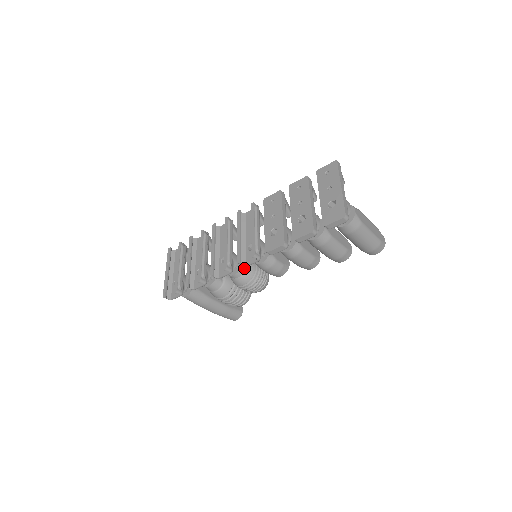
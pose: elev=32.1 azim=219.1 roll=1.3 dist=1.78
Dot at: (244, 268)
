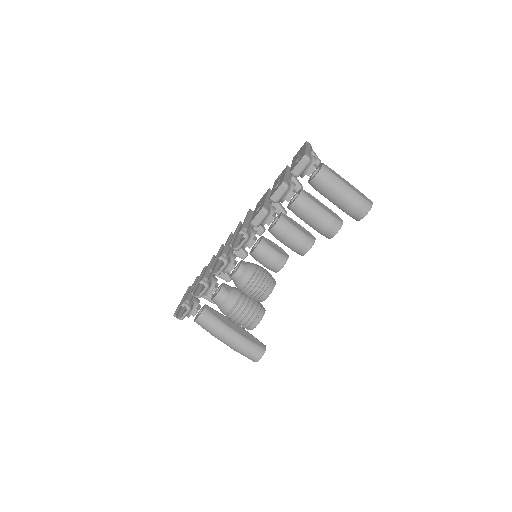
Dot at: (244, 266)
